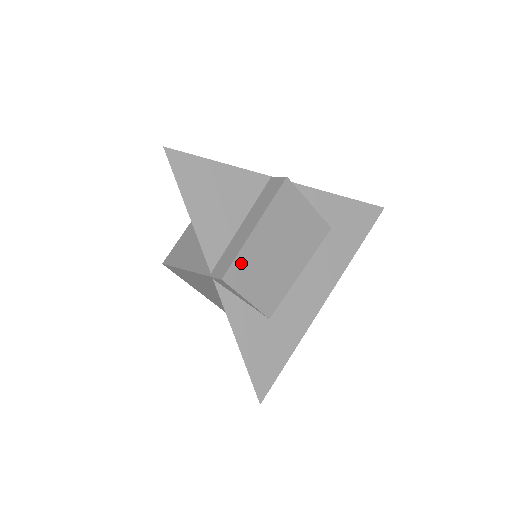
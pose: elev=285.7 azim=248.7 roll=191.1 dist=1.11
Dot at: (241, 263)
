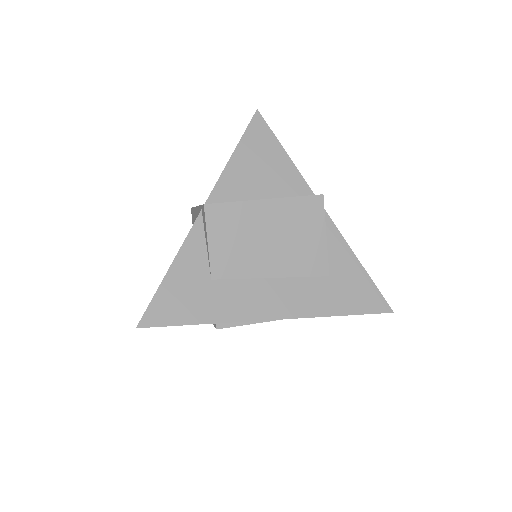
Dot at: (229, 211)
